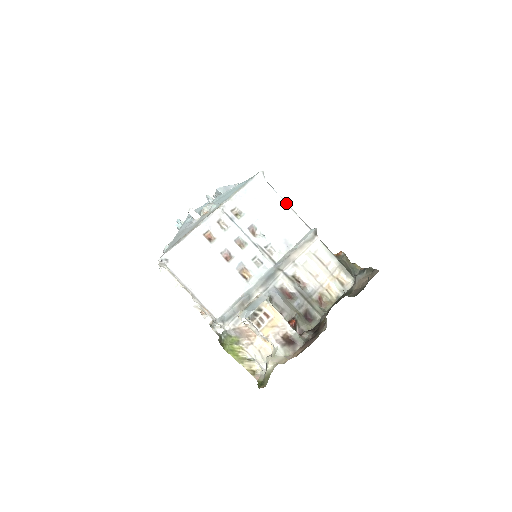
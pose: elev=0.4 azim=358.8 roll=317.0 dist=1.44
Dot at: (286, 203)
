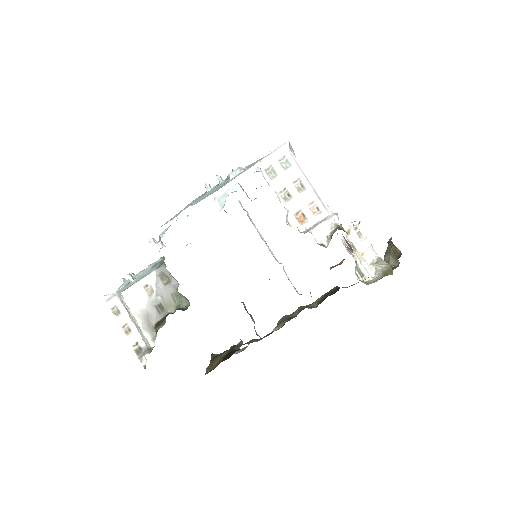
Dot at: occluded
